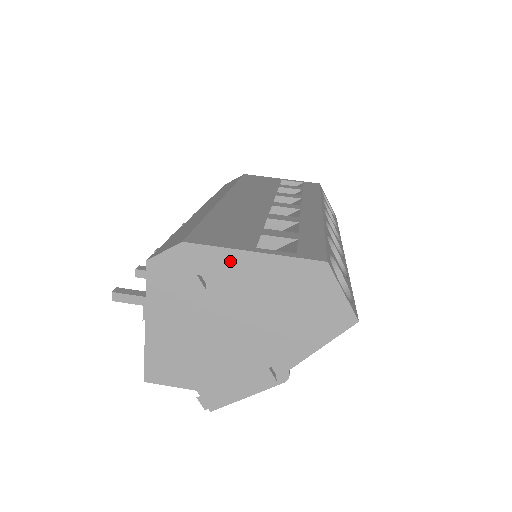
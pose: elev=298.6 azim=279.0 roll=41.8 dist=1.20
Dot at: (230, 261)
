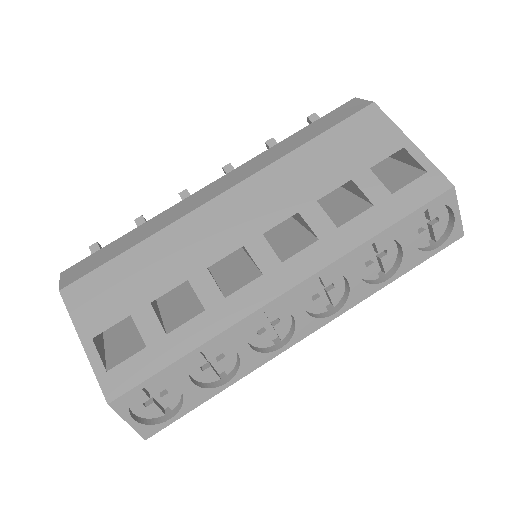
Dot at: occluded
